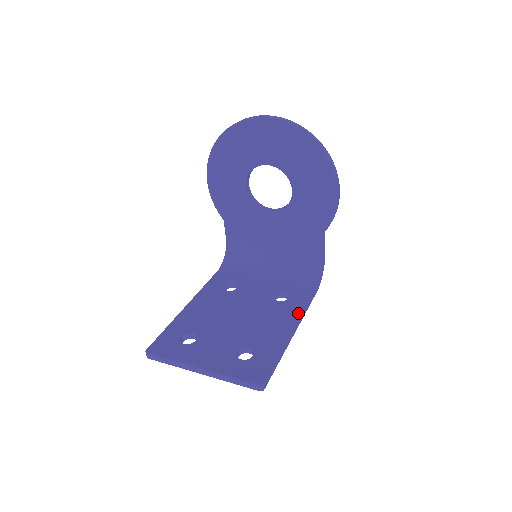
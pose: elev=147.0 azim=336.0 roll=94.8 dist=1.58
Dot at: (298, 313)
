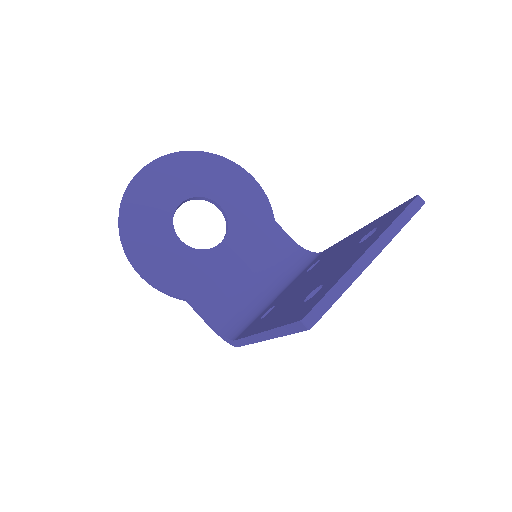
Dot at: (342, 240)
